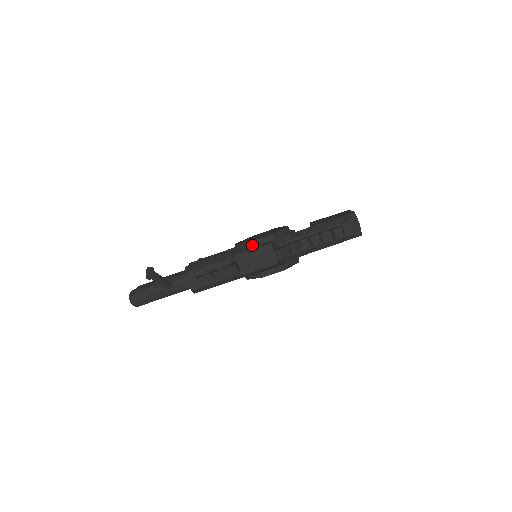
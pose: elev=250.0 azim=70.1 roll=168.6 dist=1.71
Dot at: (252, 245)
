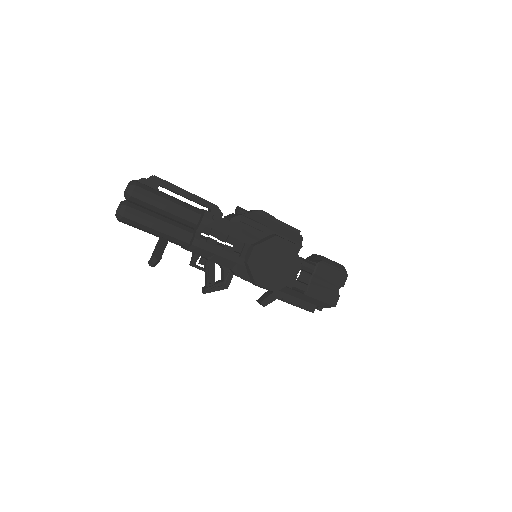
Dot at: (255, 285)
